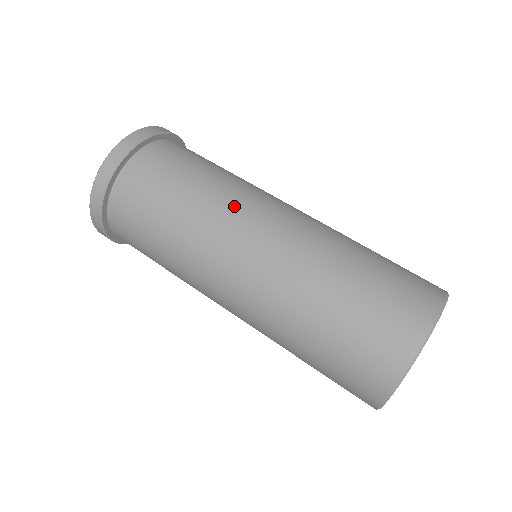
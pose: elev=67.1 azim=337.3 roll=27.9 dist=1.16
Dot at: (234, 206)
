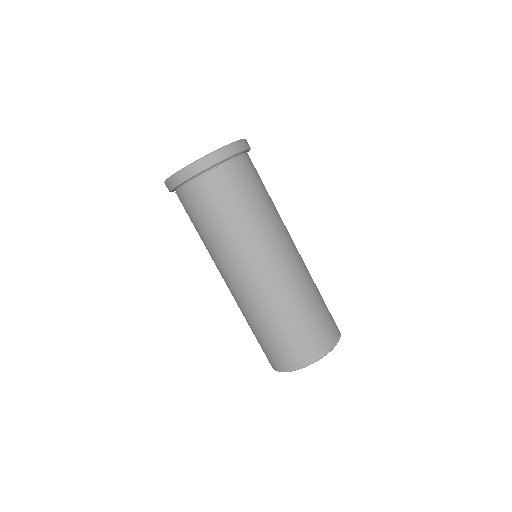
Dot at: (251, 246)
